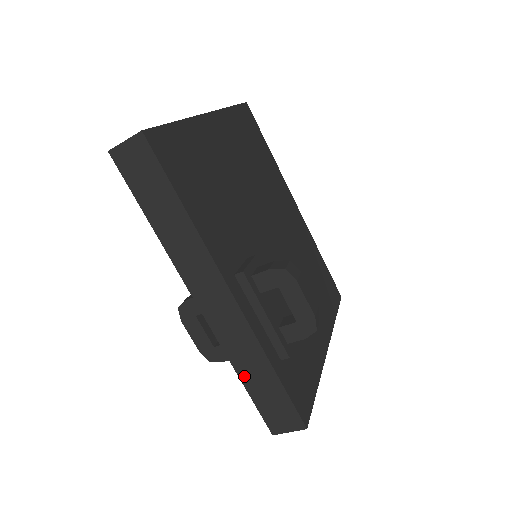
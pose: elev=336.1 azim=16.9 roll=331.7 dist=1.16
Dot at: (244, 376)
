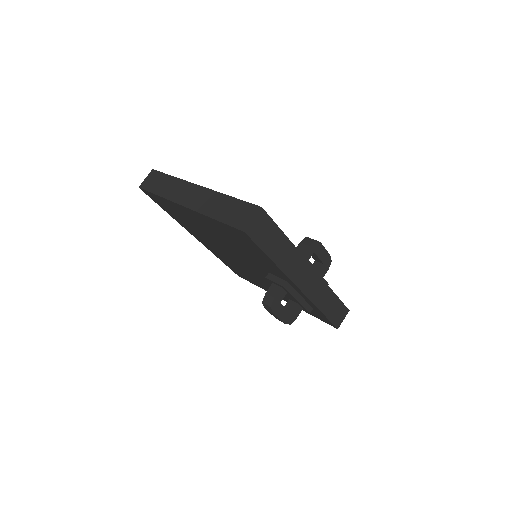
Dot at: (323, 309)
